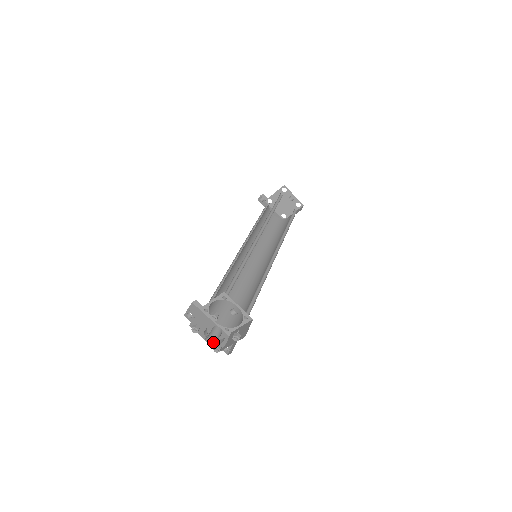
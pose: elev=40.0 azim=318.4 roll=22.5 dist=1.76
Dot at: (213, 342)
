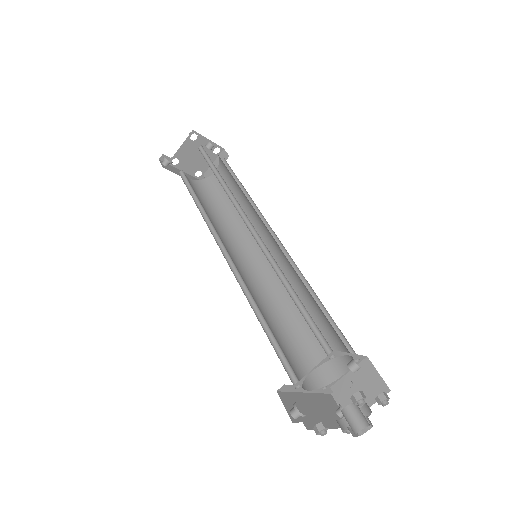
Dot at: occluded
